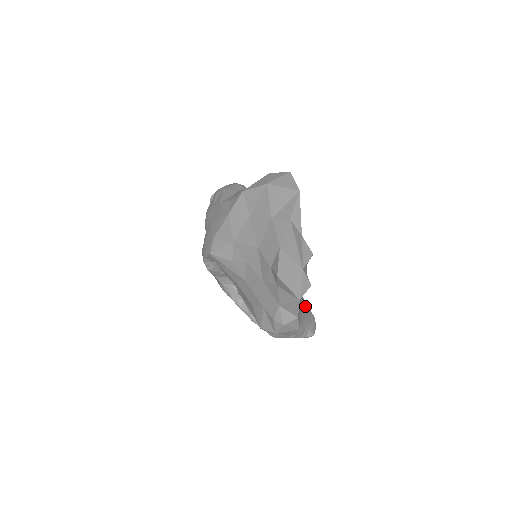
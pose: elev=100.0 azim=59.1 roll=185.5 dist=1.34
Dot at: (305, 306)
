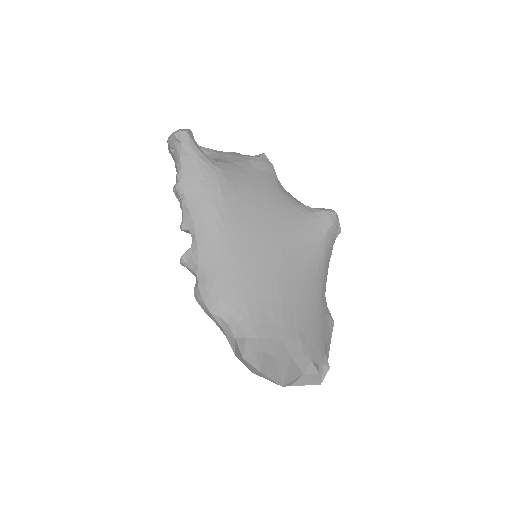
Dot at: (322, 249)
